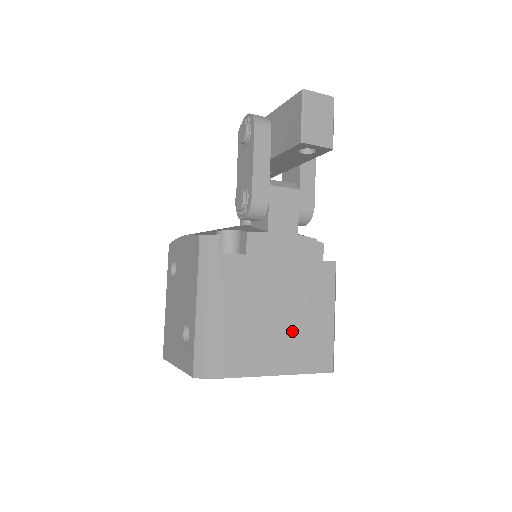
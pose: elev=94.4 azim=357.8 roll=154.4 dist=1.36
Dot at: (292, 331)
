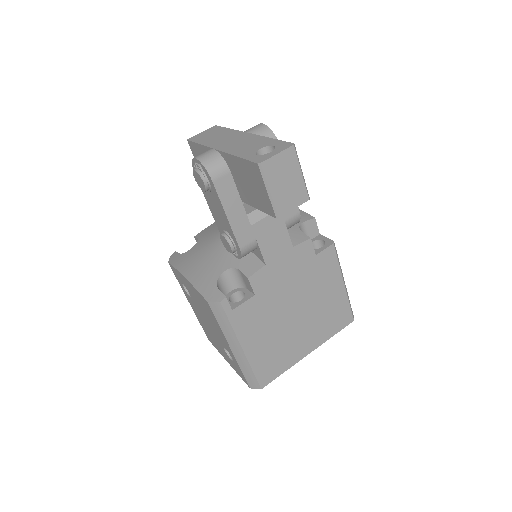
Dot at: (313, 318)
